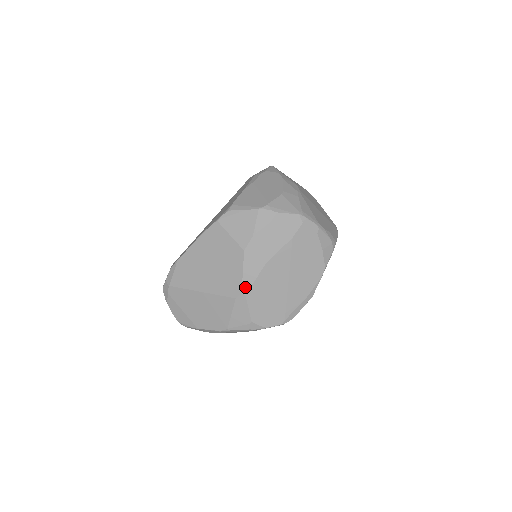
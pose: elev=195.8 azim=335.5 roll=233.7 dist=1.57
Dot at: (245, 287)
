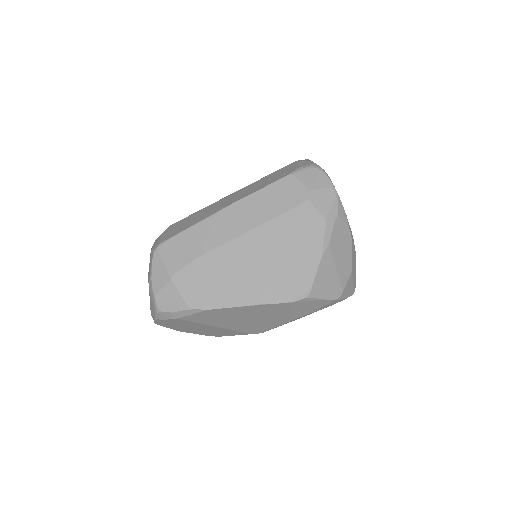
Dot at: occluded
